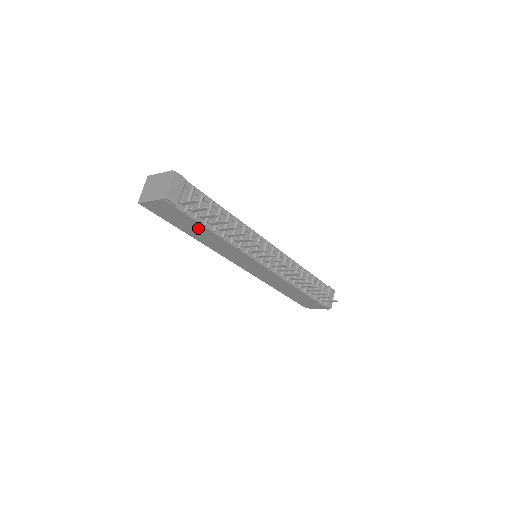
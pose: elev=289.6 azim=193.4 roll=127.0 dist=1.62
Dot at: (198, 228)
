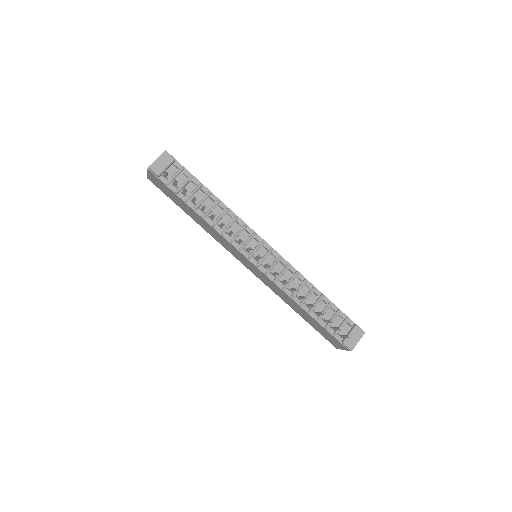
Dot at: (186, 206)
